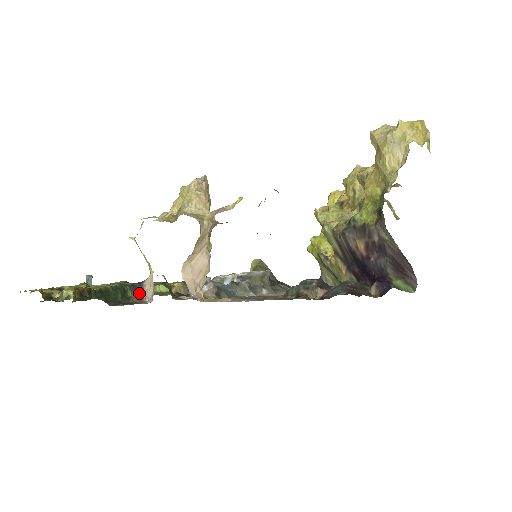
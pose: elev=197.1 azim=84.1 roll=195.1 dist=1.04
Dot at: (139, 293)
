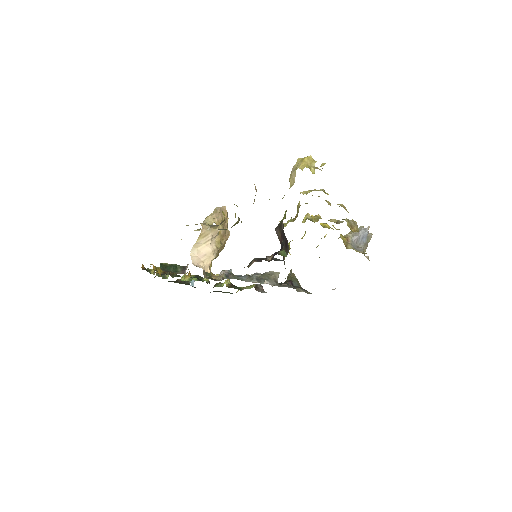
Dot at: (184, 270)
